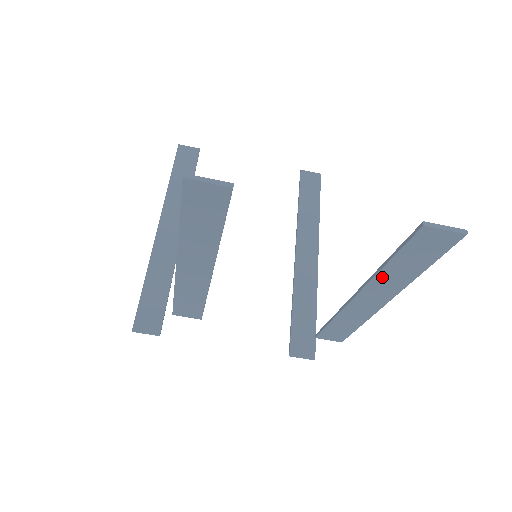
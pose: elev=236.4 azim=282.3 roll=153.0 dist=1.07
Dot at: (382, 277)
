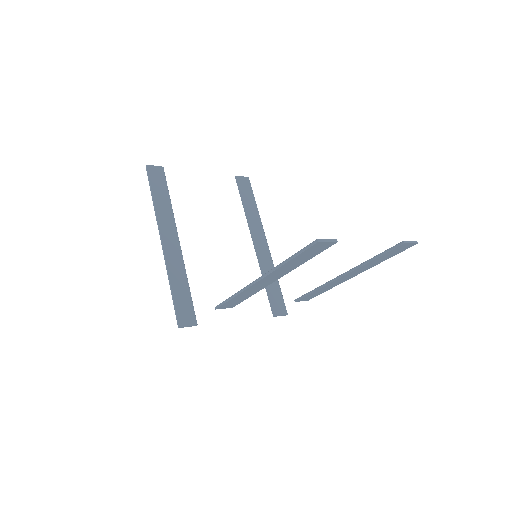
Dot at: (365, 265)
